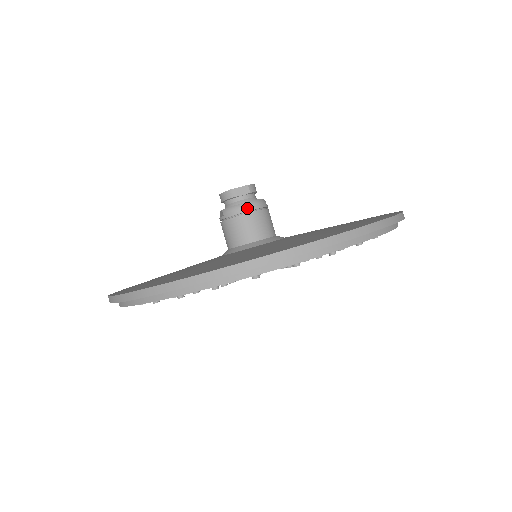
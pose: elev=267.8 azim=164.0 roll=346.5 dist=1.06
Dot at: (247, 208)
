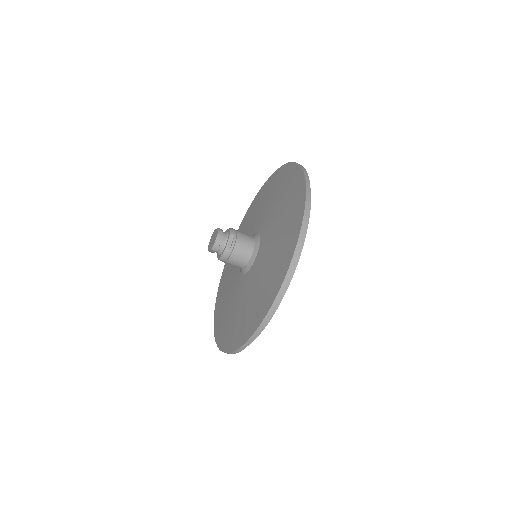
Dot at: (222, 261)
